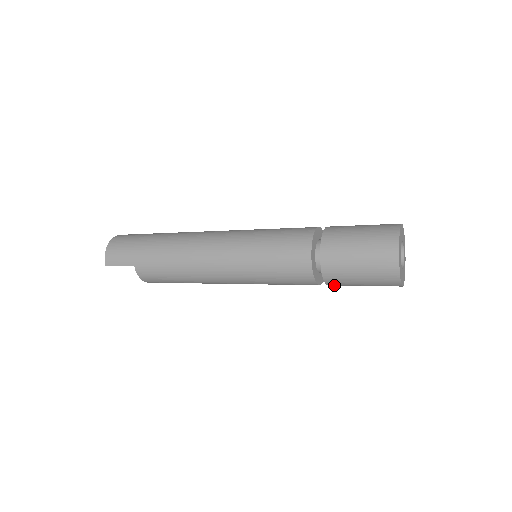
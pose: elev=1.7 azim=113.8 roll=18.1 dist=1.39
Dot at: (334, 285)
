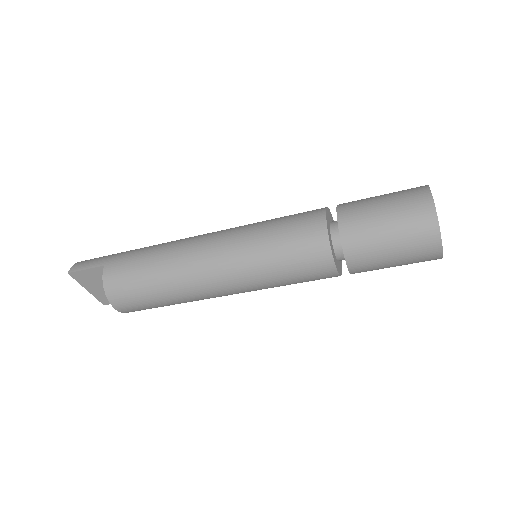
Dot at: (353, 254)
